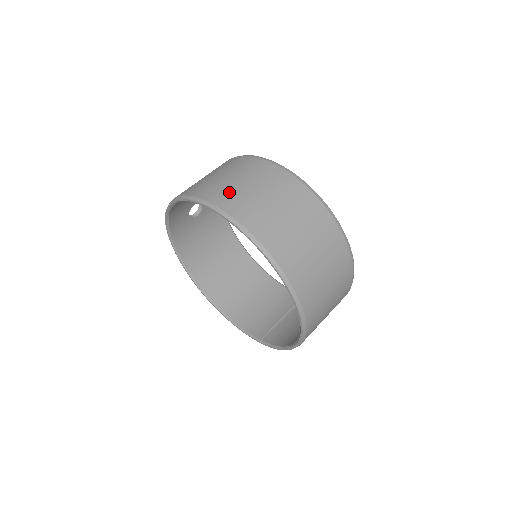
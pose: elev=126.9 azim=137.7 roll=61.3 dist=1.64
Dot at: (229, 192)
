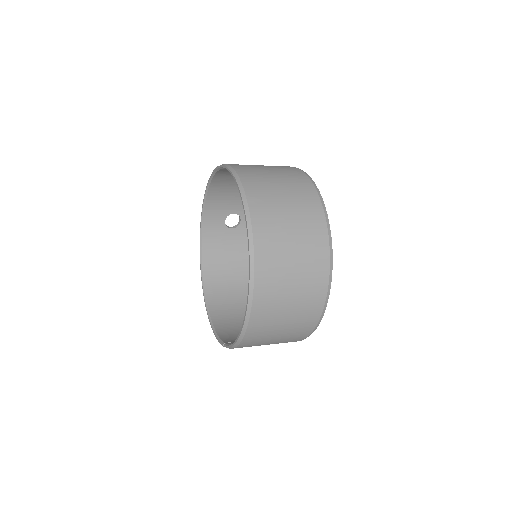
Dot at: (246, 165)
